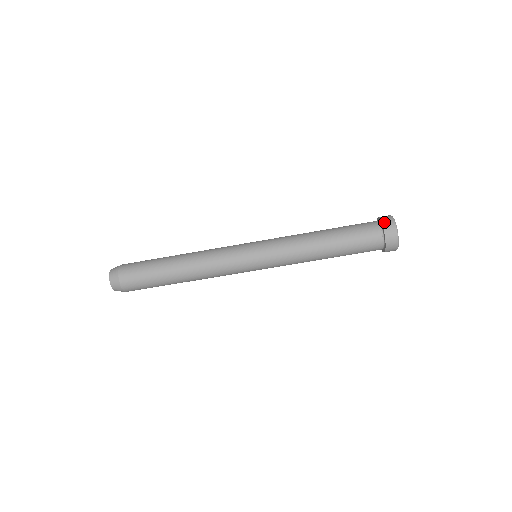
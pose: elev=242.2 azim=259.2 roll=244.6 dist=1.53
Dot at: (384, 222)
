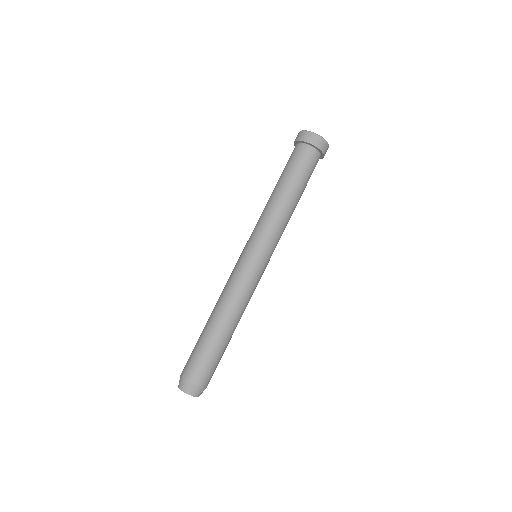
Dot at: (294, 143)
